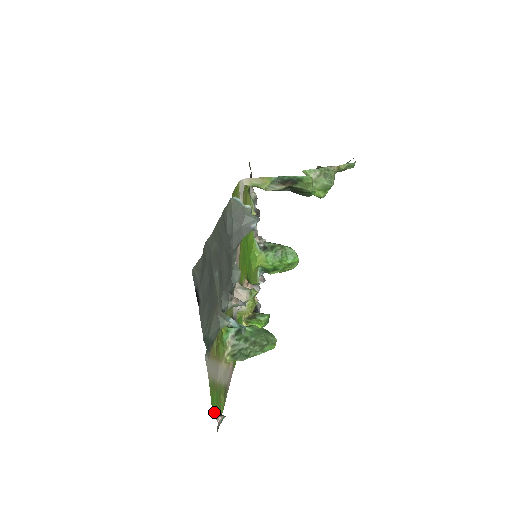
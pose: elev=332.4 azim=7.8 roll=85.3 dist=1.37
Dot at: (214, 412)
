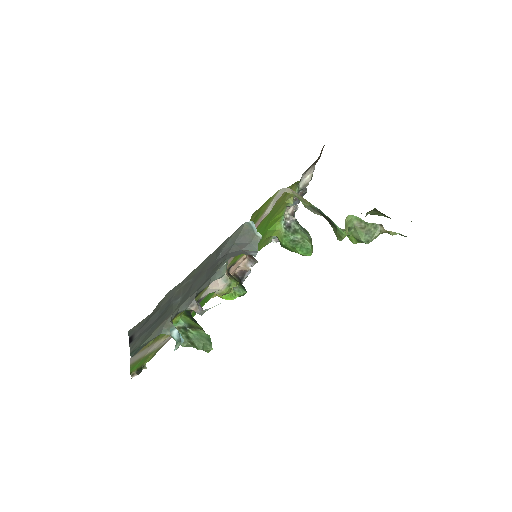
Dot at: (133, 371)
